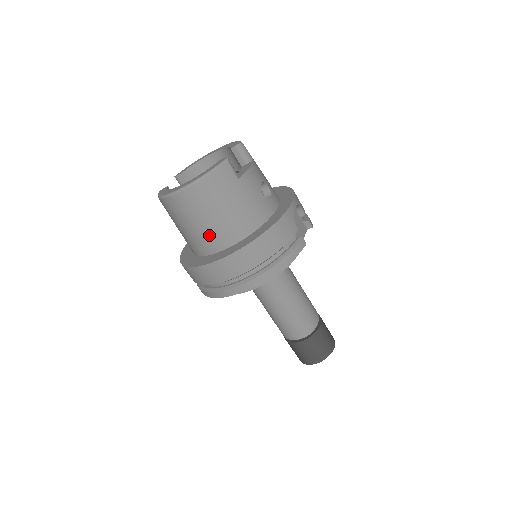
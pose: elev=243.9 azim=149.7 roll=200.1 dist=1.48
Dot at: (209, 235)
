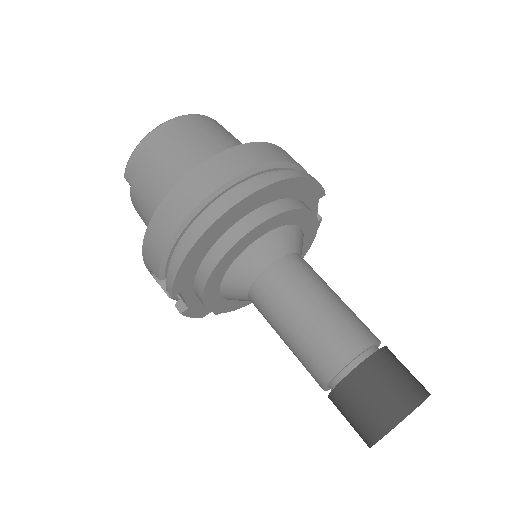
Dot at: (203, 156)
